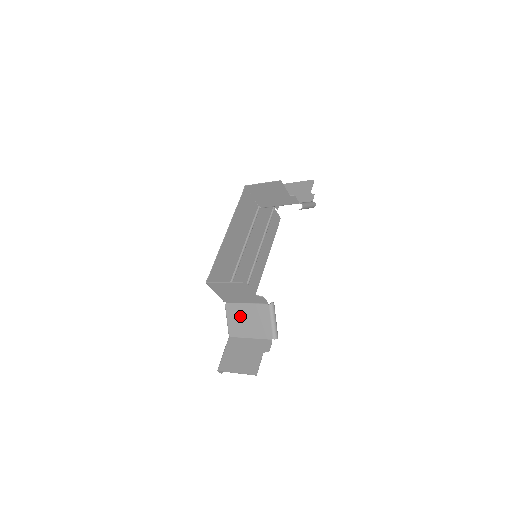
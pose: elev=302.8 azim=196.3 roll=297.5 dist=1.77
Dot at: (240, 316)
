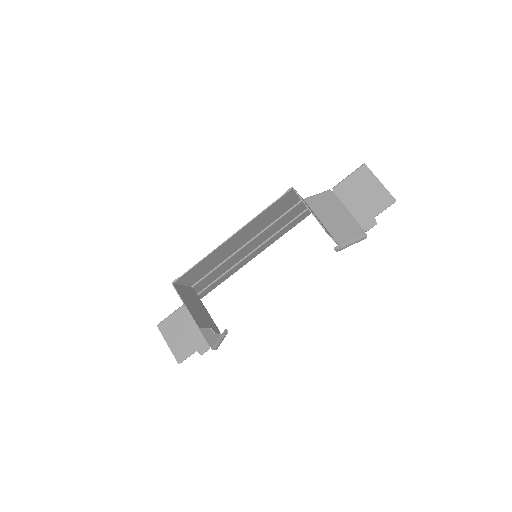
Dot at: occluded
